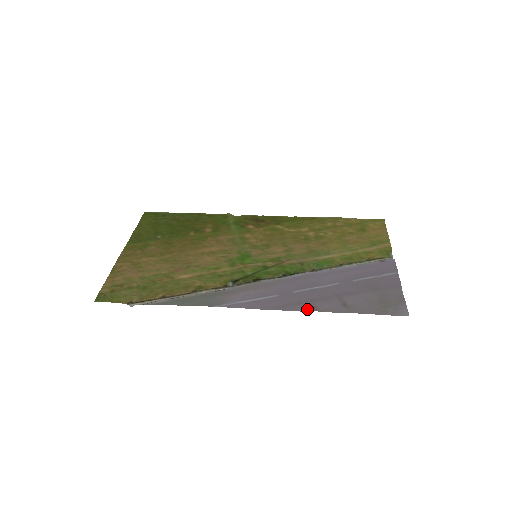
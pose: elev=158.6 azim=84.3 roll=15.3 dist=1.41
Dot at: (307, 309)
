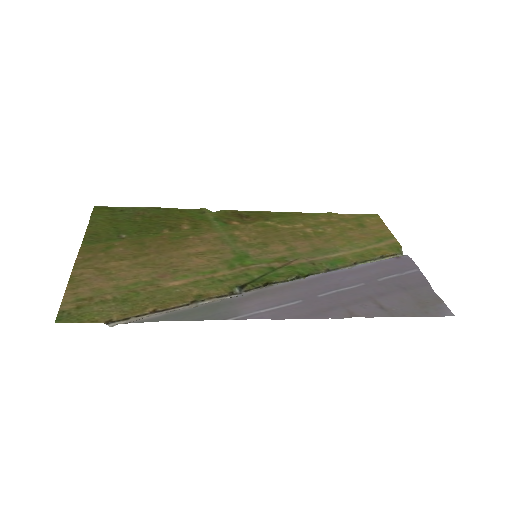
Dot at: (342, 315)
